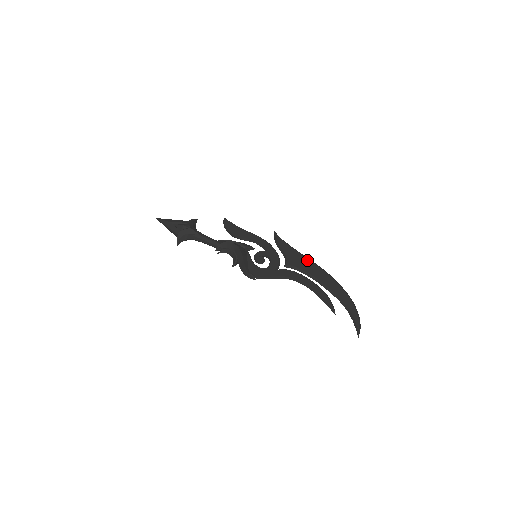
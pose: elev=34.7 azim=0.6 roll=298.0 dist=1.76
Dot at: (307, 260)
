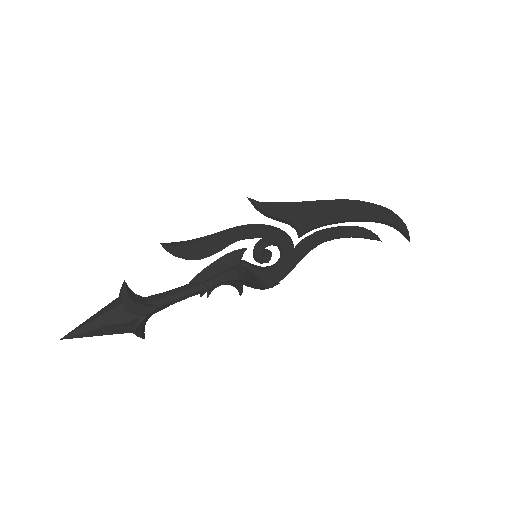
Dot at: (321, 207)
